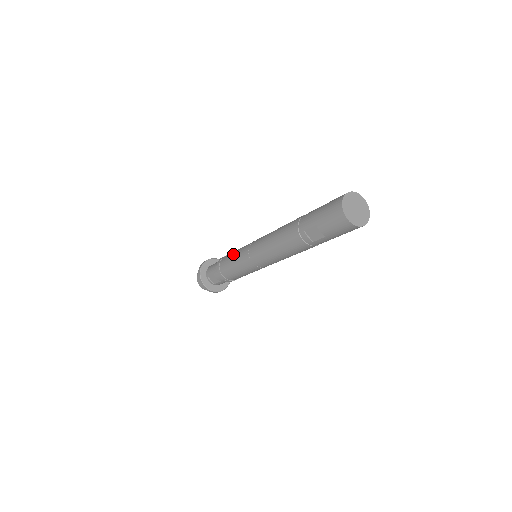
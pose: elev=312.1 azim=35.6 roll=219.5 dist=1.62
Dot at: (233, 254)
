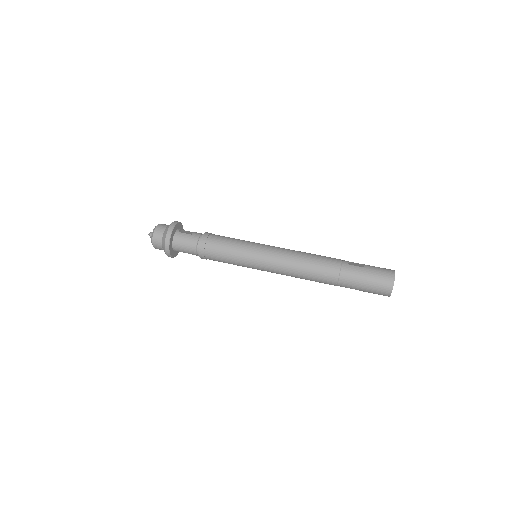
Dot at: (230, 259)
